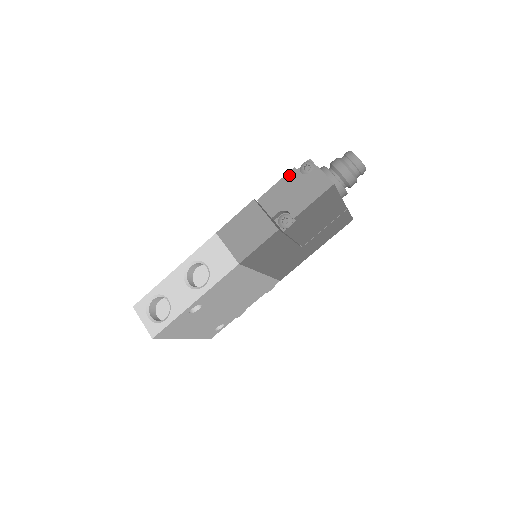
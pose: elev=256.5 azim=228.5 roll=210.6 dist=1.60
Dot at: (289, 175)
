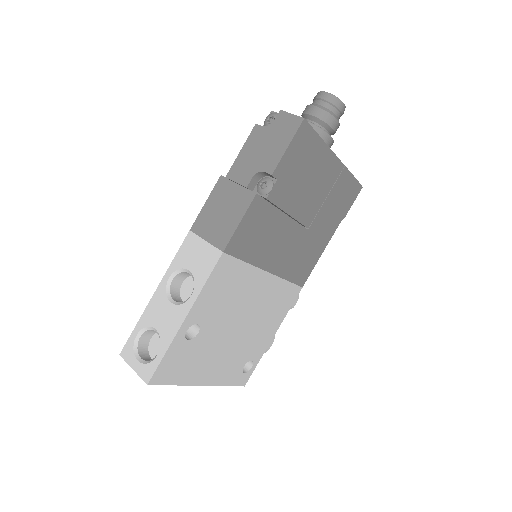
Dot at: (252, 134)
